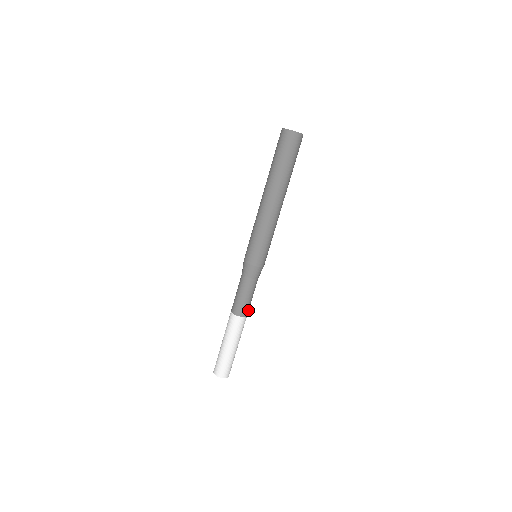
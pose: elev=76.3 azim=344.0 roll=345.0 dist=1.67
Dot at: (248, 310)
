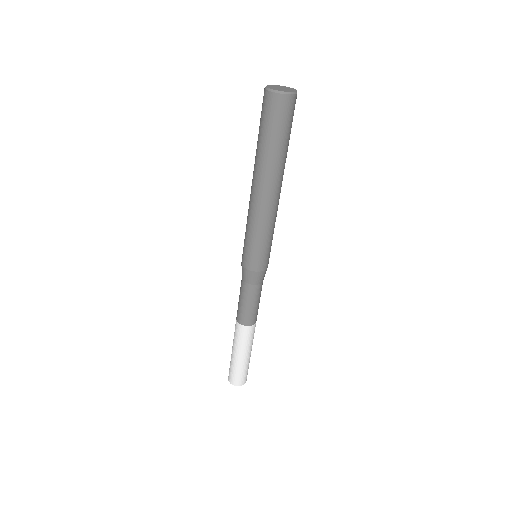
Dot at: (254, 318)
